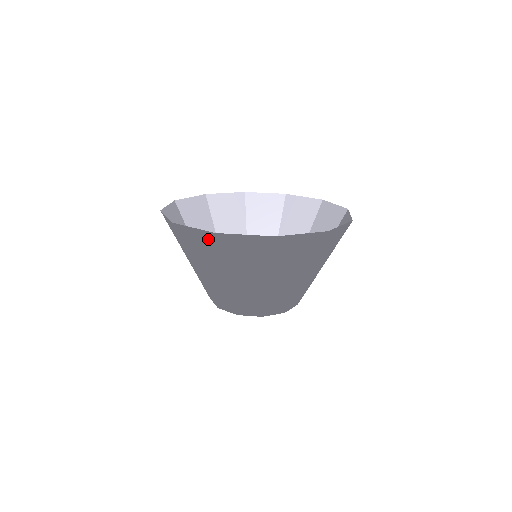
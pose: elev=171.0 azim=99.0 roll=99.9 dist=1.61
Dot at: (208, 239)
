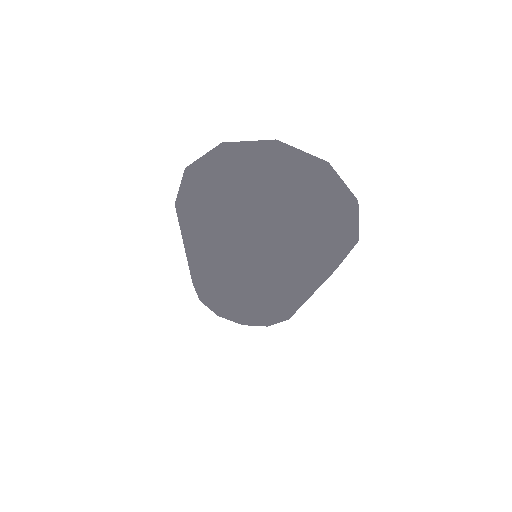
Dot at: (184, 184)
